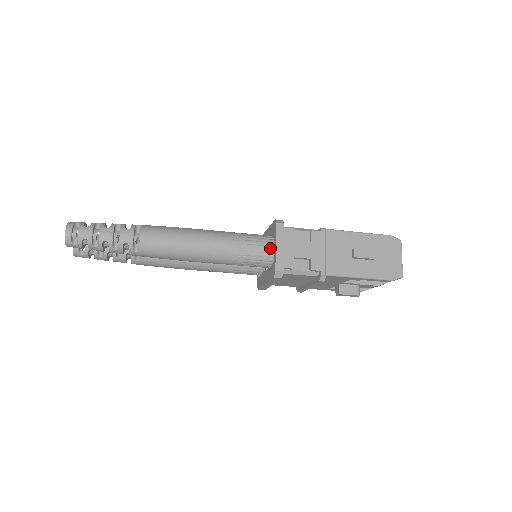
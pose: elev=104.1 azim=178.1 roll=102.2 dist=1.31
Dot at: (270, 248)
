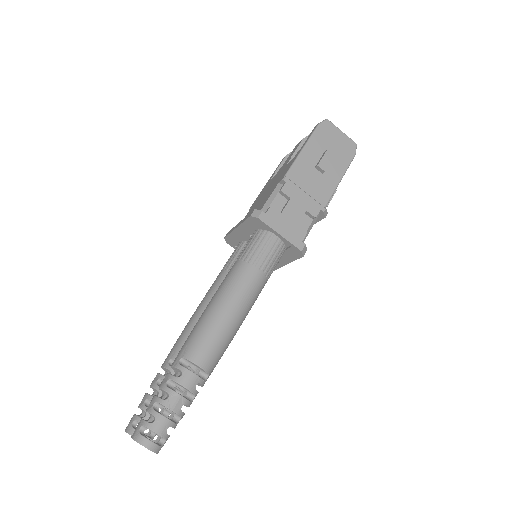
Dot at: (275, 241)
